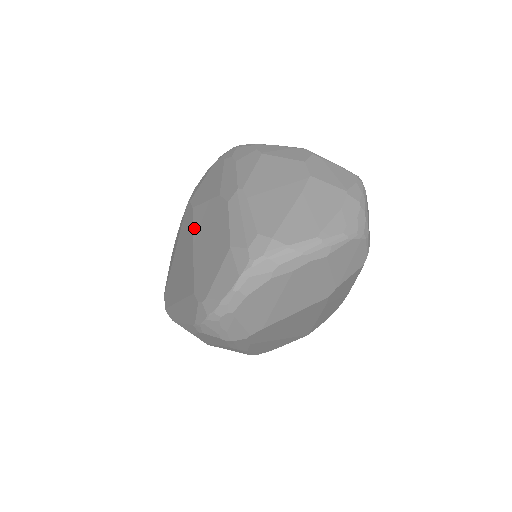
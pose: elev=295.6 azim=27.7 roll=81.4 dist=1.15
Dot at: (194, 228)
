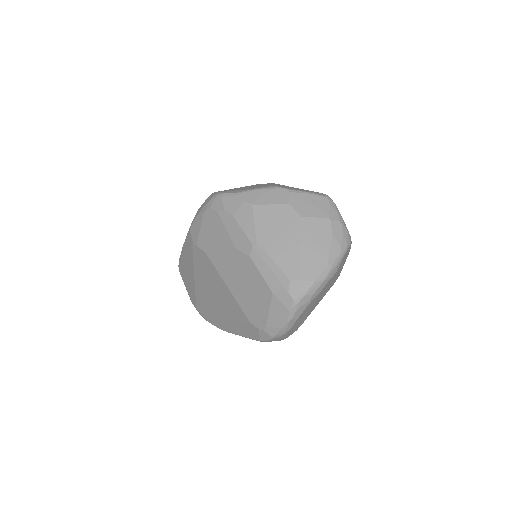
Dot at: (219, 272)
